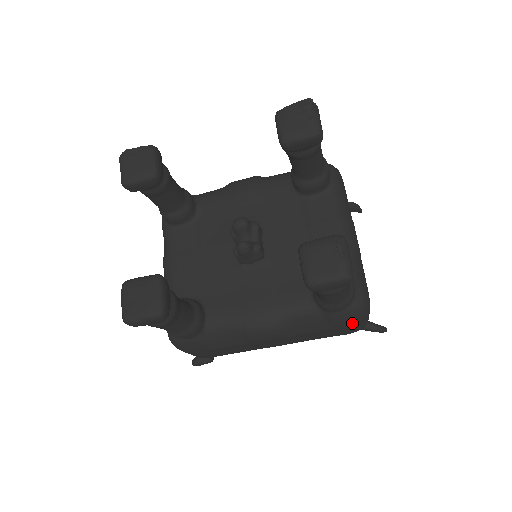
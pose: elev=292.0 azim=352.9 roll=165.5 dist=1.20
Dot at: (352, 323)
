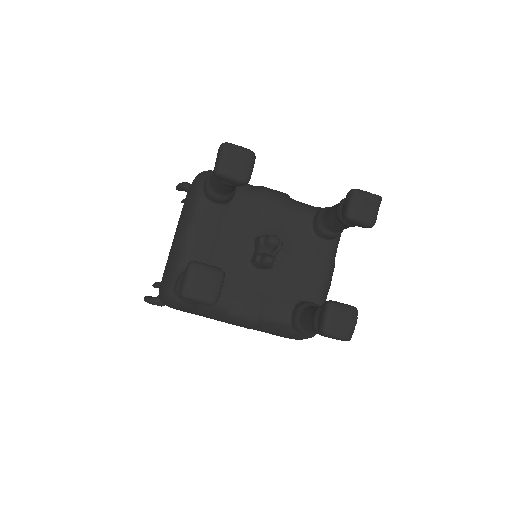
Dot at: (300, 339)
